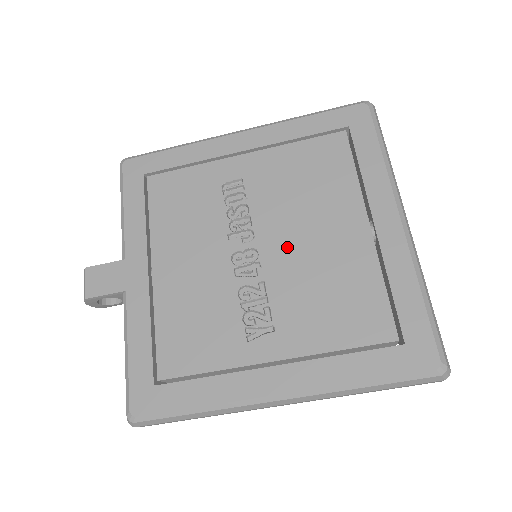
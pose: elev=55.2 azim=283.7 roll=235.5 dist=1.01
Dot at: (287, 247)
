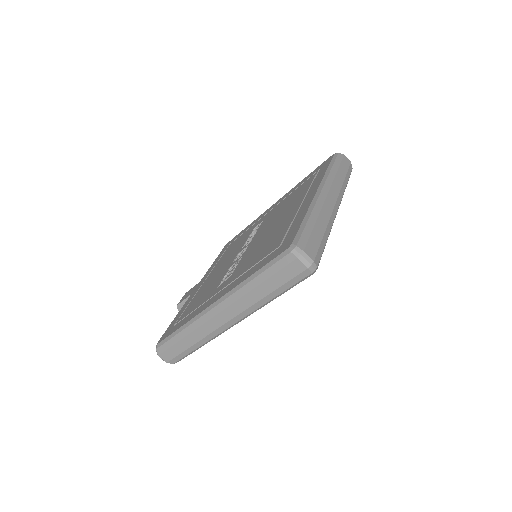
Dot at: (261, 236)
